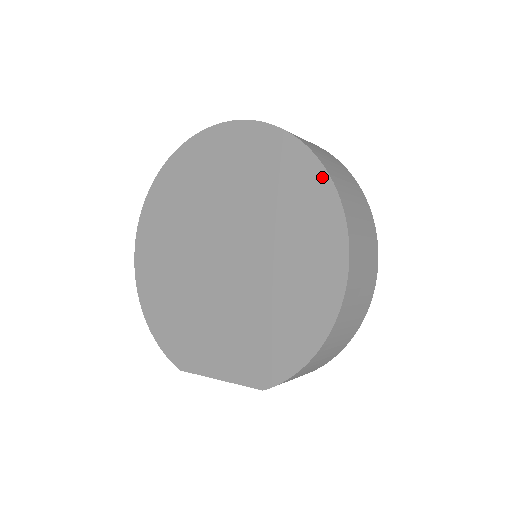
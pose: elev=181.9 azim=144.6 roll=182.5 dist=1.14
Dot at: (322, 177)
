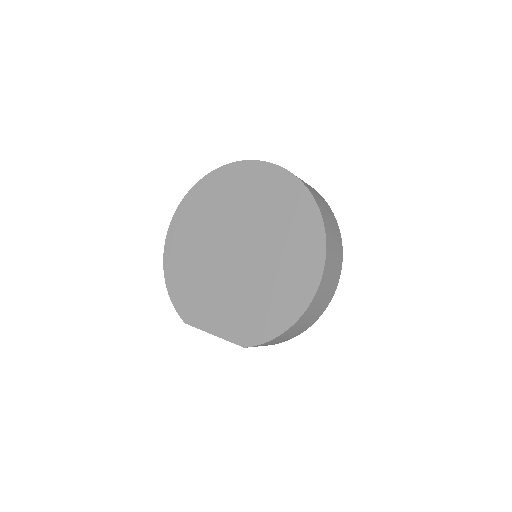
Dot at: (317, 219)
